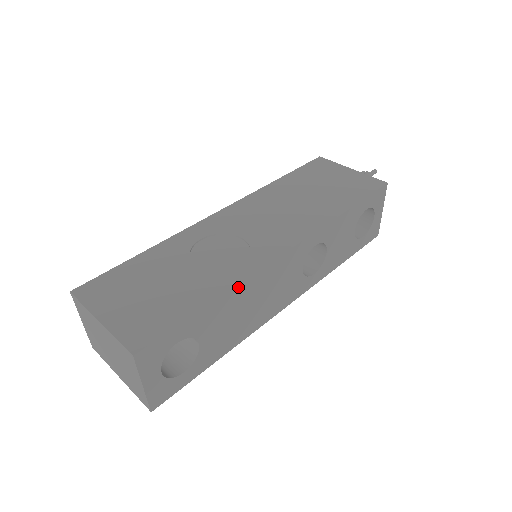
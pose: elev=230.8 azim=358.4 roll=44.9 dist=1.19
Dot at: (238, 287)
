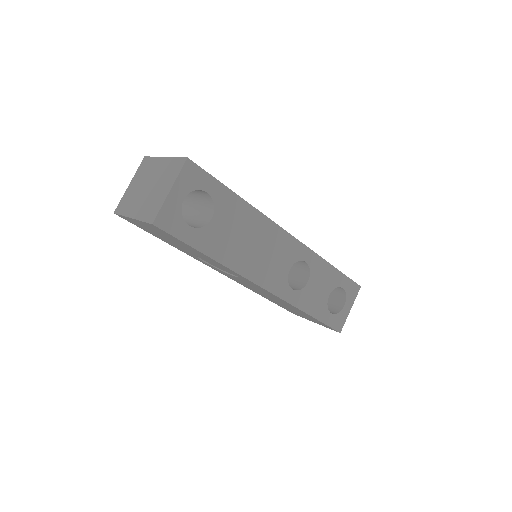
Dot at: (256, 212)
